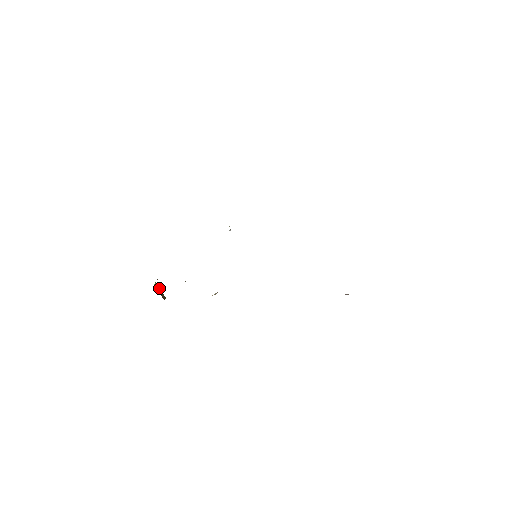
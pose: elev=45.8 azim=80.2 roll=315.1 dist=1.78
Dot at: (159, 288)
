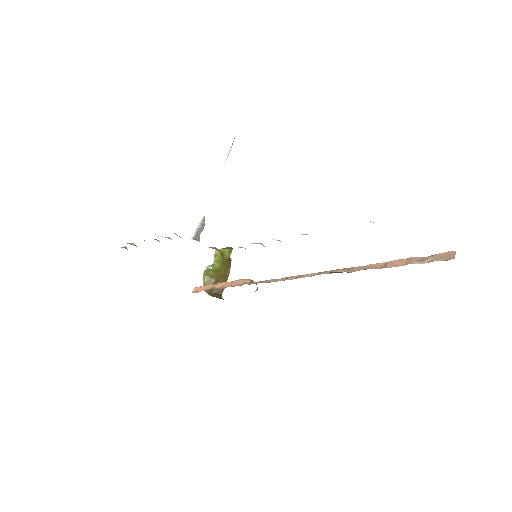
Dot at: (210, 279)
